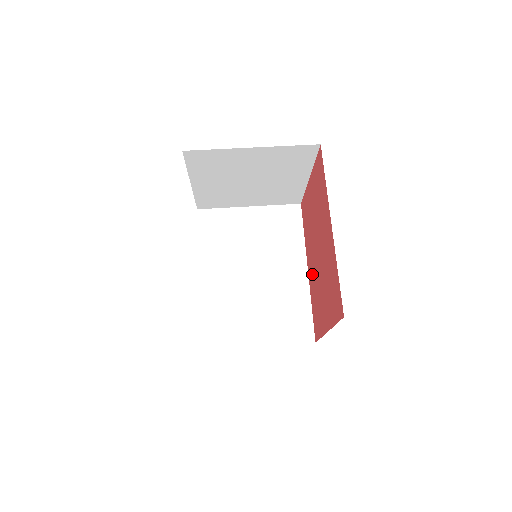
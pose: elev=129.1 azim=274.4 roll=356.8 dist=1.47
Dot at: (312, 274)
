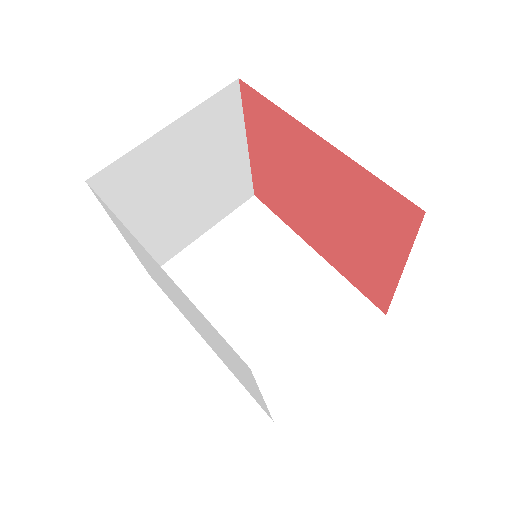
Dot at: (325, 244)
